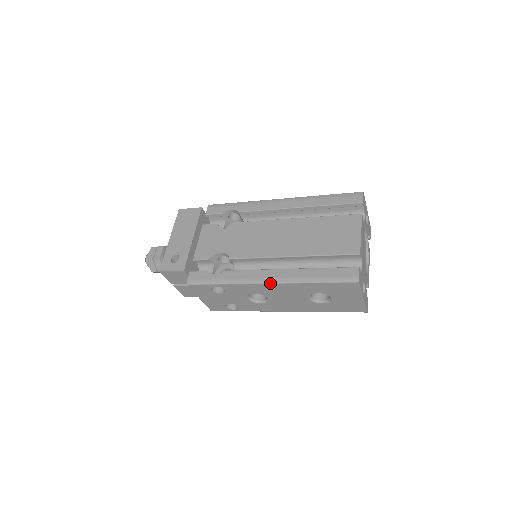
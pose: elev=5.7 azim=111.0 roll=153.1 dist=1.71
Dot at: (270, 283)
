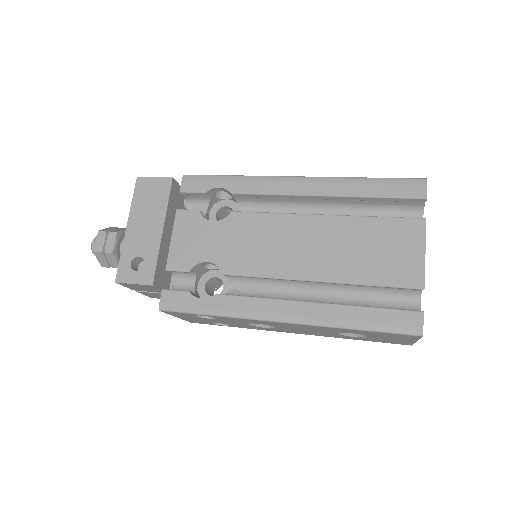
Dot at: (286, 323)
